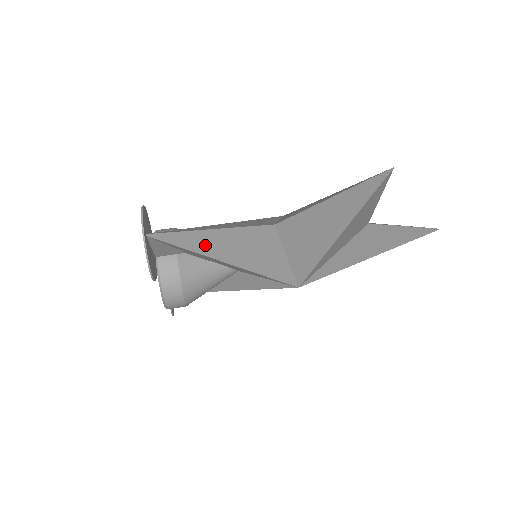
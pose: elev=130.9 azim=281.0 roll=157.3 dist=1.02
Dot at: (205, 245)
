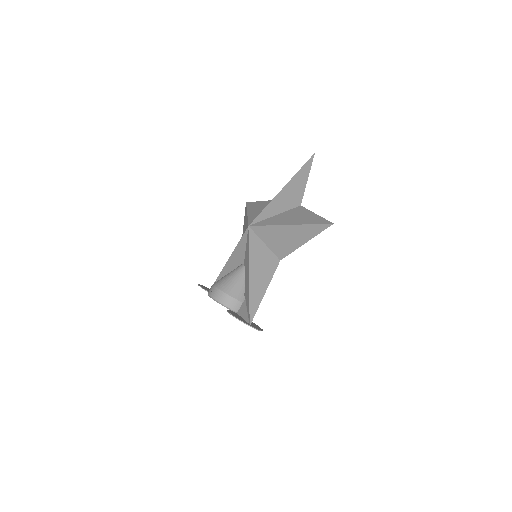
Dot at: occluded
